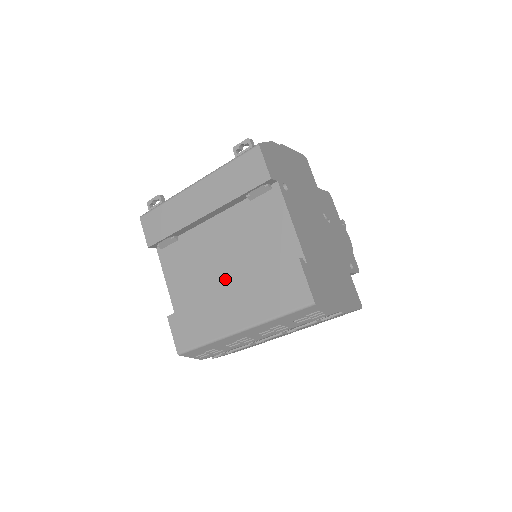
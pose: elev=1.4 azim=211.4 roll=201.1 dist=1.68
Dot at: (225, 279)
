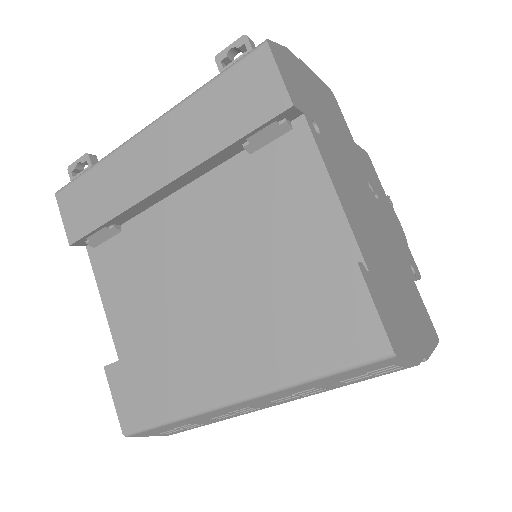
Dot at: (206, 300)
